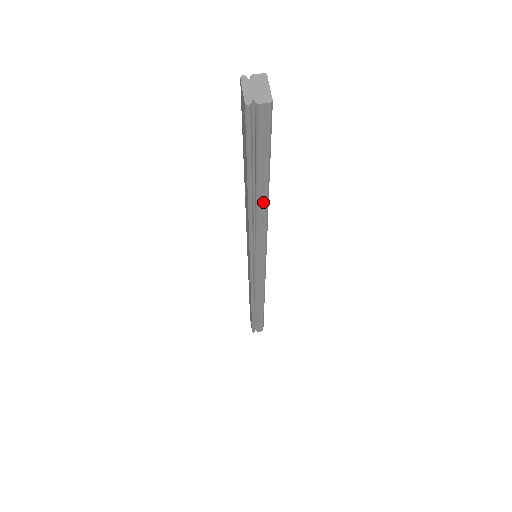
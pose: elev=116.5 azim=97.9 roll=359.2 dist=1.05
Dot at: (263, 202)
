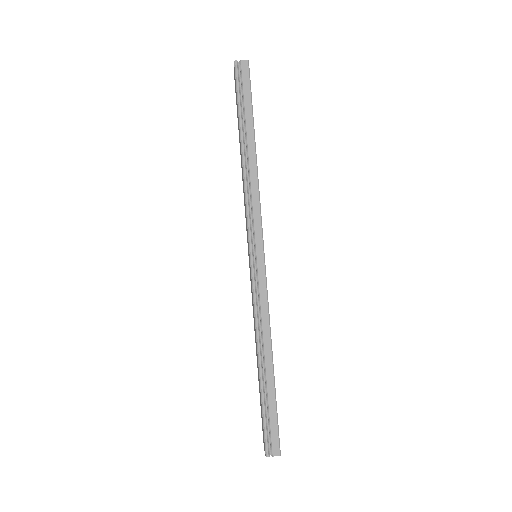
Dot at: (252, 151)
